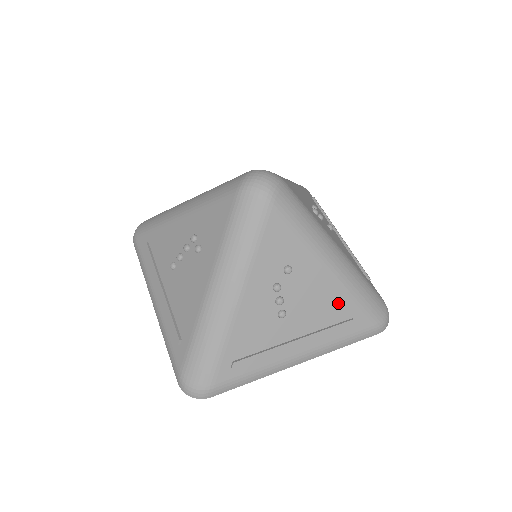
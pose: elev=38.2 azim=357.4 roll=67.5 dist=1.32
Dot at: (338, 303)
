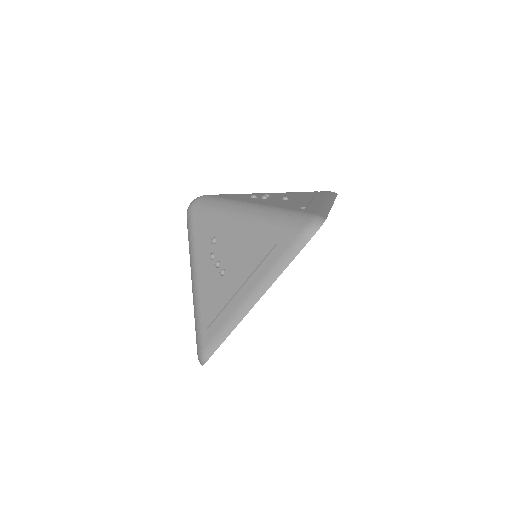
Dot at: (257, 240)
